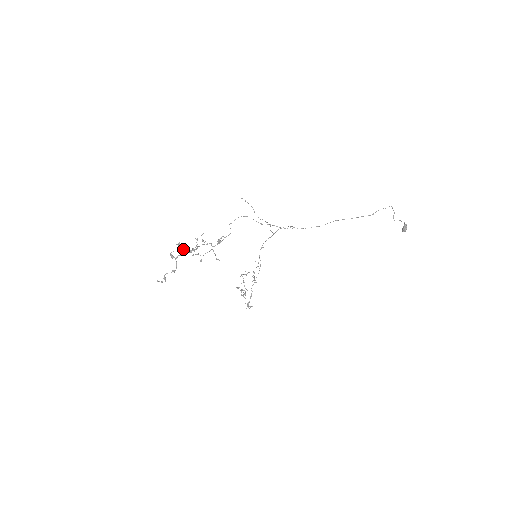
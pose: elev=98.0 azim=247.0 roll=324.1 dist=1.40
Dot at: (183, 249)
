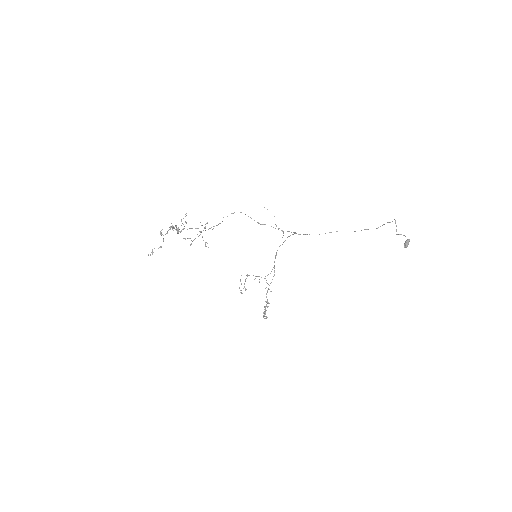
Dot at: (170, 228)
